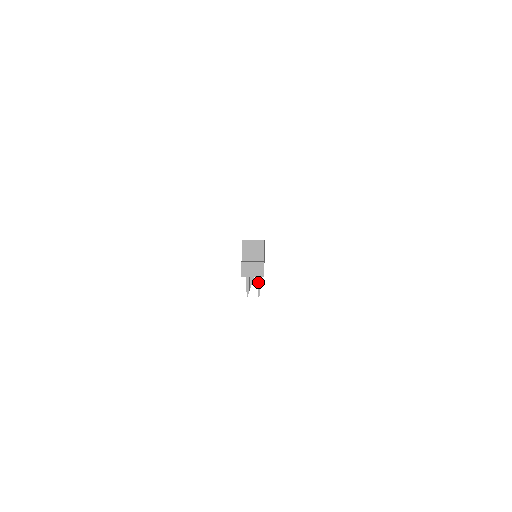
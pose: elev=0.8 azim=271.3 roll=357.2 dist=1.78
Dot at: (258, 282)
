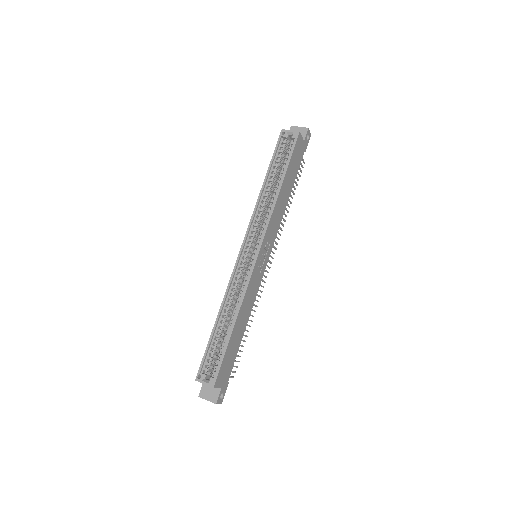
Dot at: occluded
